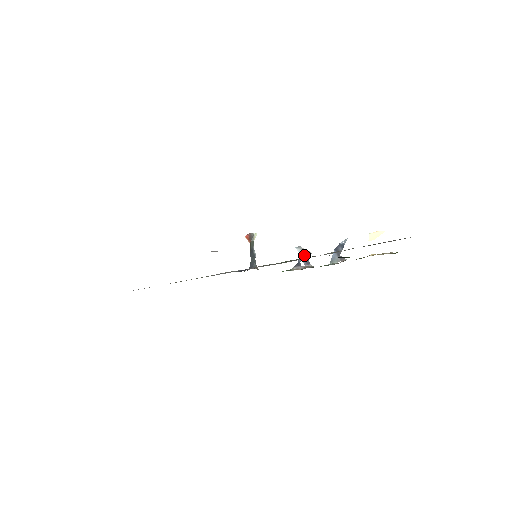
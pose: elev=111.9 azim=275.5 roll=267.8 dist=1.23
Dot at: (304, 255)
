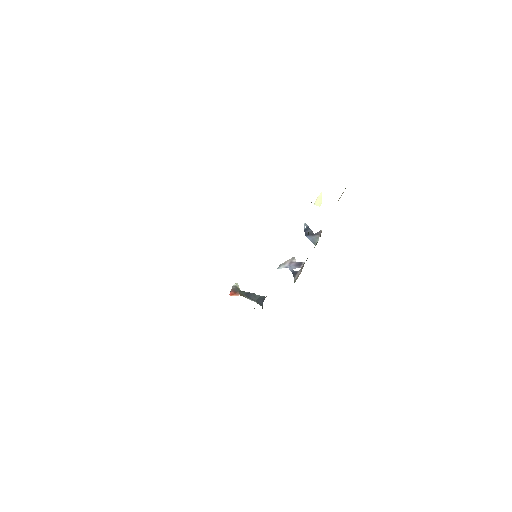
Dot at: (290, 264)
